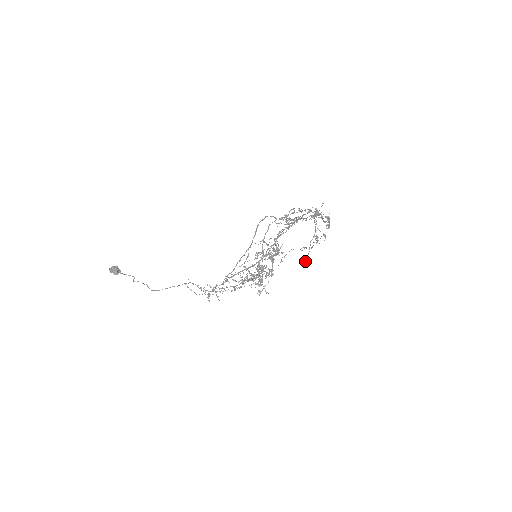
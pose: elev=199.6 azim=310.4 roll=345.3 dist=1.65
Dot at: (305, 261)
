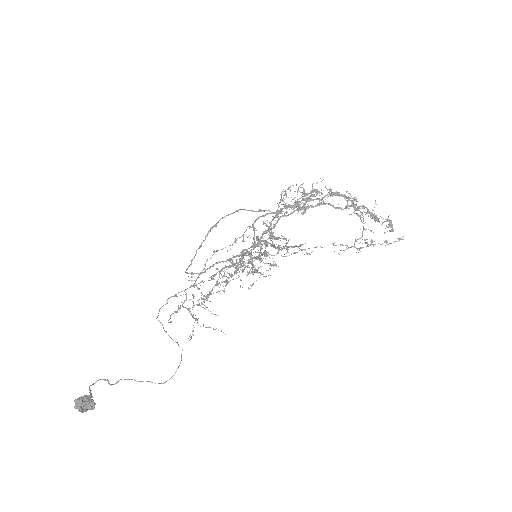
Dot at: occluded
